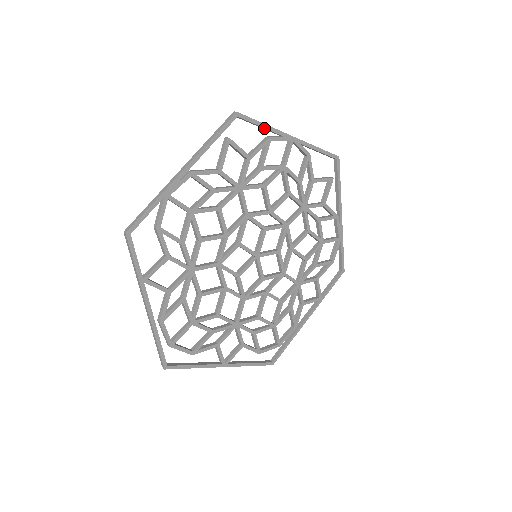
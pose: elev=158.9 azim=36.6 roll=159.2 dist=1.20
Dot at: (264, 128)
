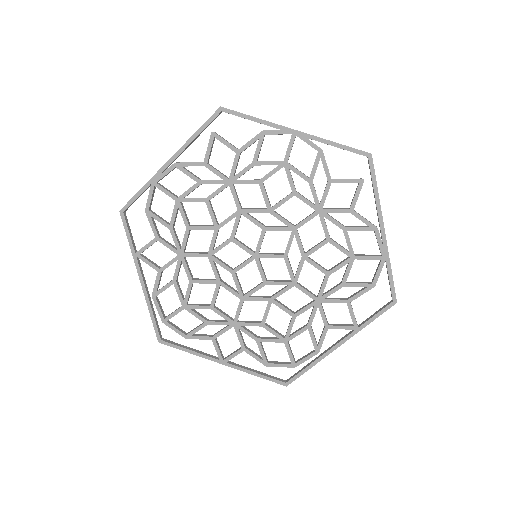
Dot at: occluded
